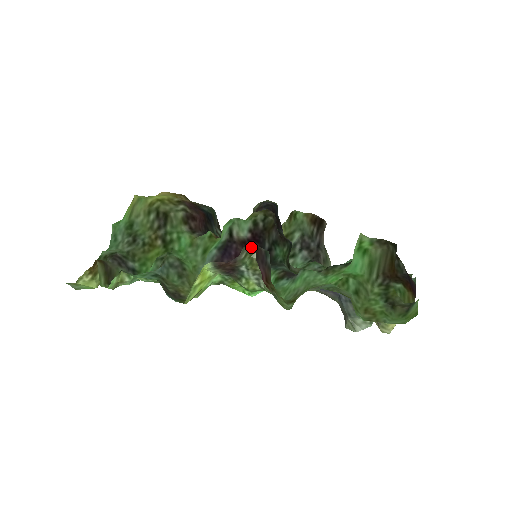
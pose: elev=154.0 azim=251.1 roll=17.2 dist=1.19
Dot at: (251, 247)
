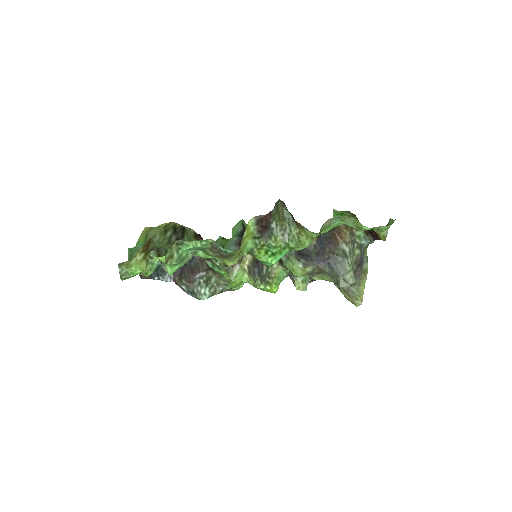
Dot at: (278, 206)
